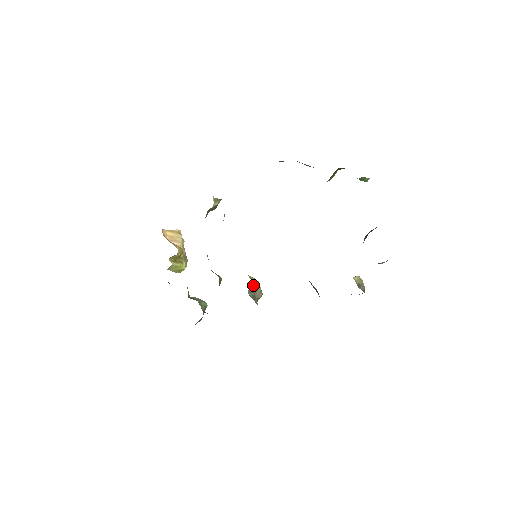
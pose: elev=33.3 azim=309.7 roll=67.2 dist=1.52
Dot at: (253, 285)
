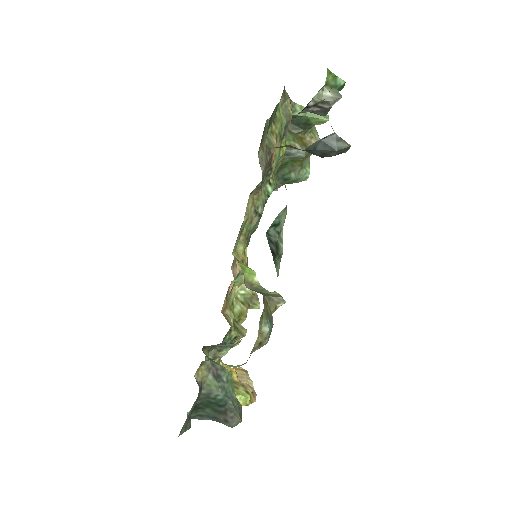
Dot at: (241, 264)
